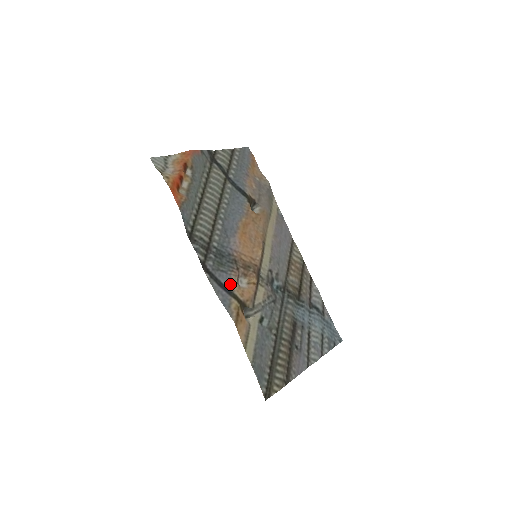
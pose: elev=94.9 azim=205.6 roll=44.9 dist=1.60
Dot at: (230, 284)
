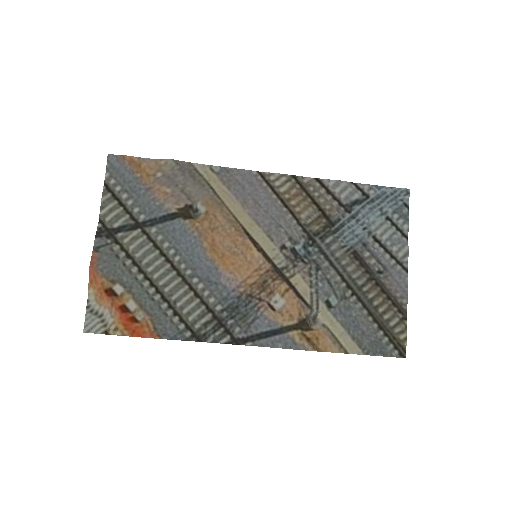
Dot at: (272, 323)
